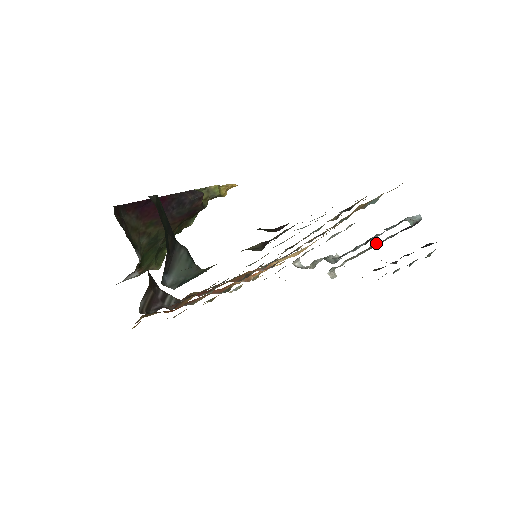
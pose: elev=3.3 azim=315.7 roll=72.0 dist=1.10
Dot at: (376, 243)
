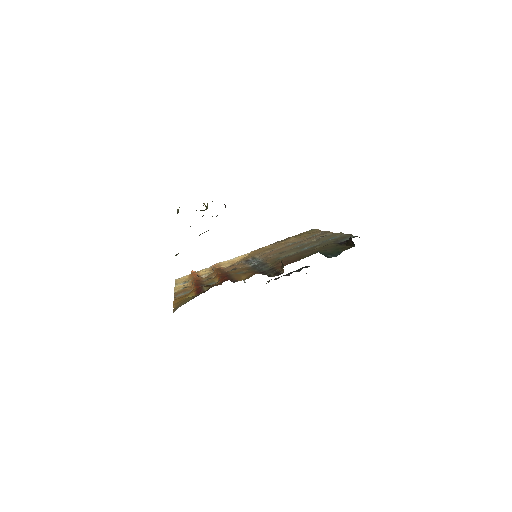
Dot at: occluded
